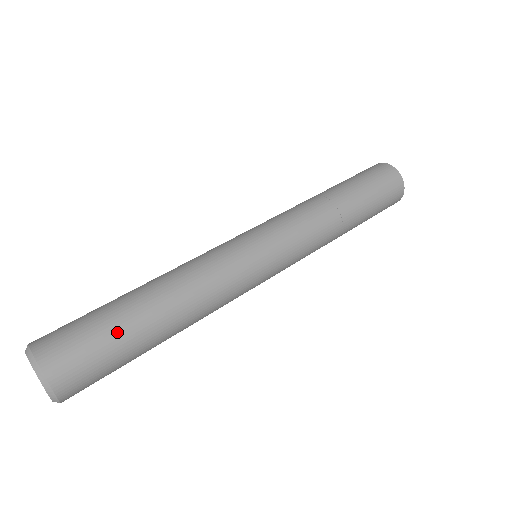
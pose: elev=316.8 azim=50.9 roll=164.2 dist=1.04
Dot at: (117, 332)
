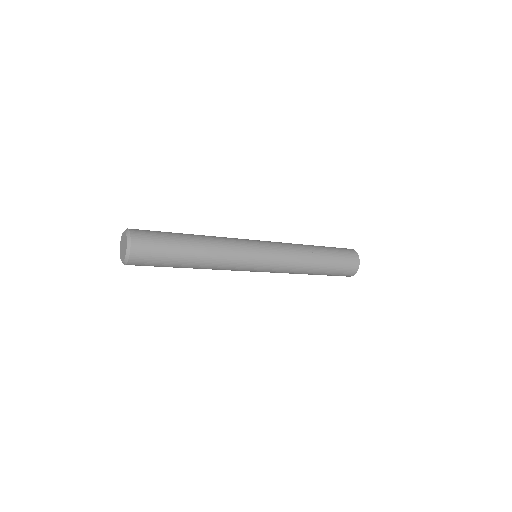
Dot at: (169, 233)
